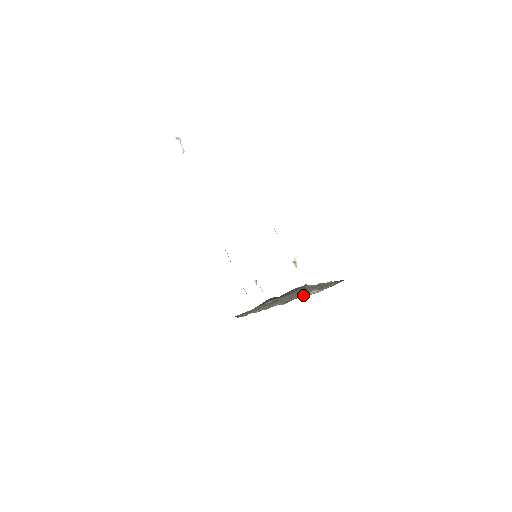
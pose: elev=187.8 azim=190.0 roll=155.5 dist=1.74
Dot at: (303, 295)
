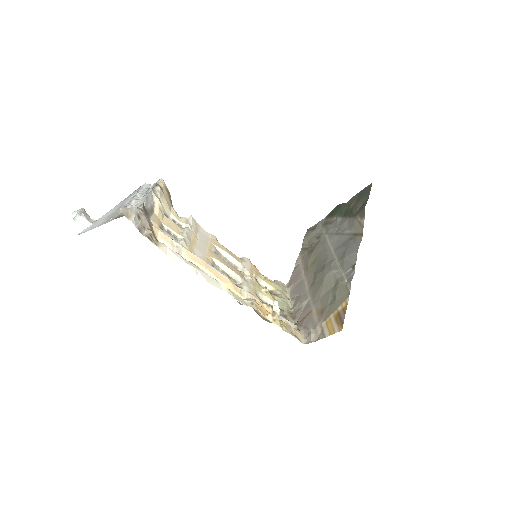
Dot at: (311, 319)
